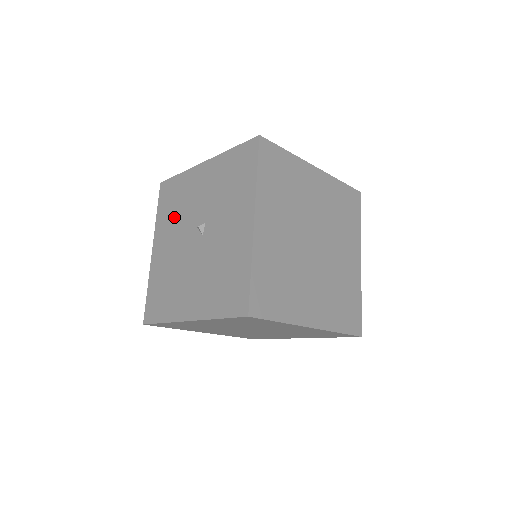
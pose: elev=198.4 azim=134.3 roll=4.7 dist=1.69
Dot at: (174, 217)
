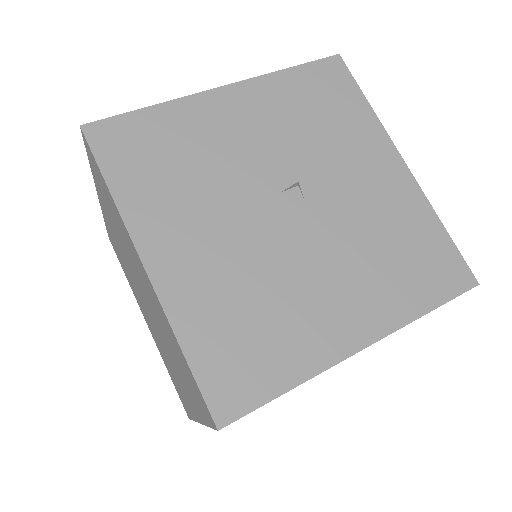
Dot at: (190, 185)
